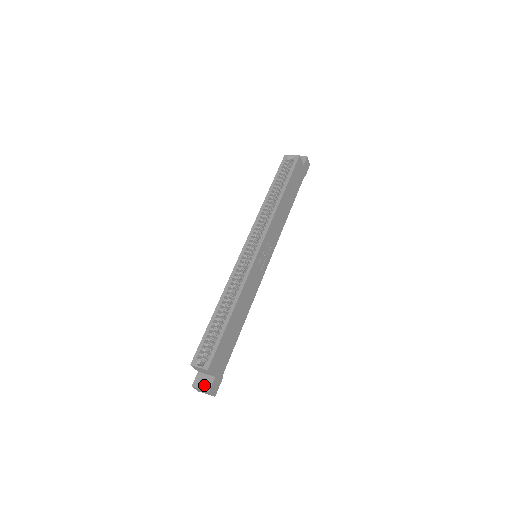
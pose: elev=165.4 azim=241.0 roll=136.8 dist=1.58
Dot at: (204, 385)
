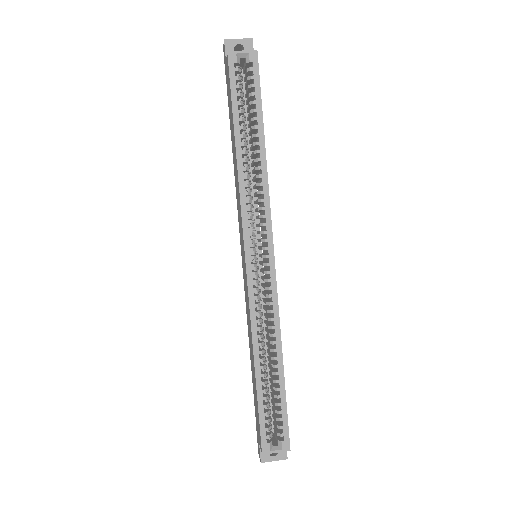
Dot at: (277, 455)
